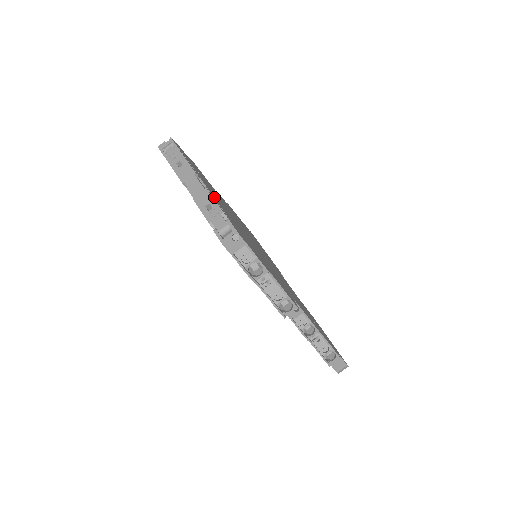
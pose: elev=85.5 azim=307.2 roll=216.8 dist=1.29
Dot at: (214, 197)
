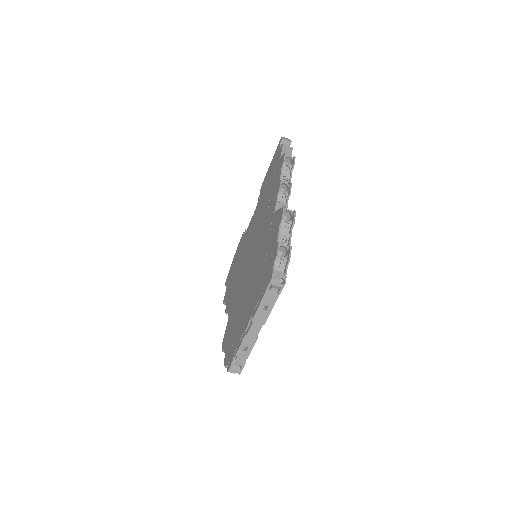
Dot at: occluded
